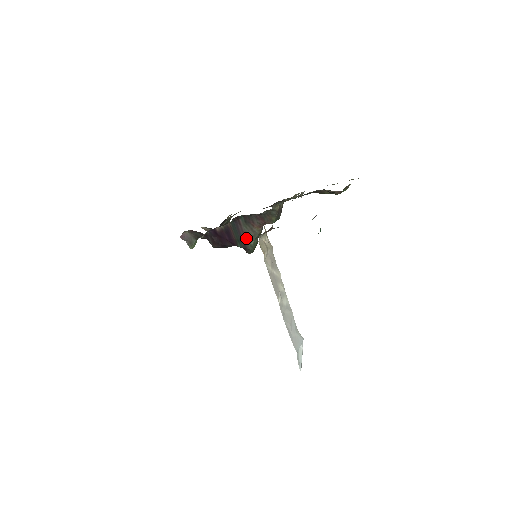
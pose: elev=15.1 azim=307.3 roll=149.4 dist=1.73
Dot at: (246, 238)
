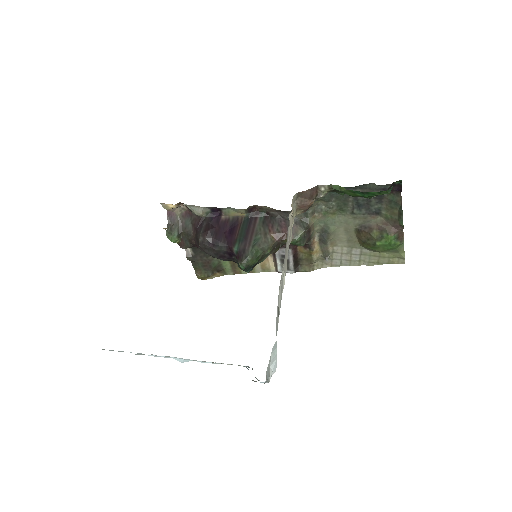
Dot at: (252, 240)
